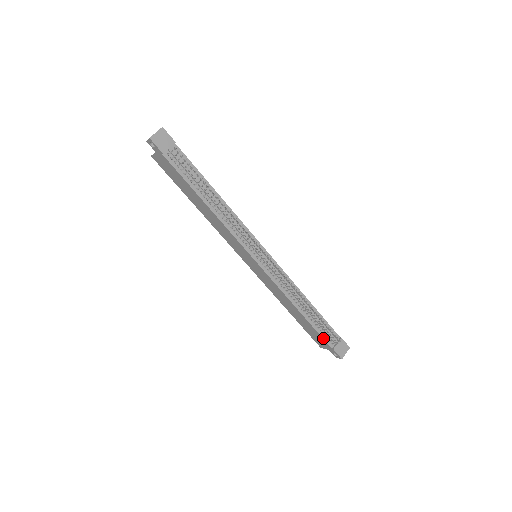
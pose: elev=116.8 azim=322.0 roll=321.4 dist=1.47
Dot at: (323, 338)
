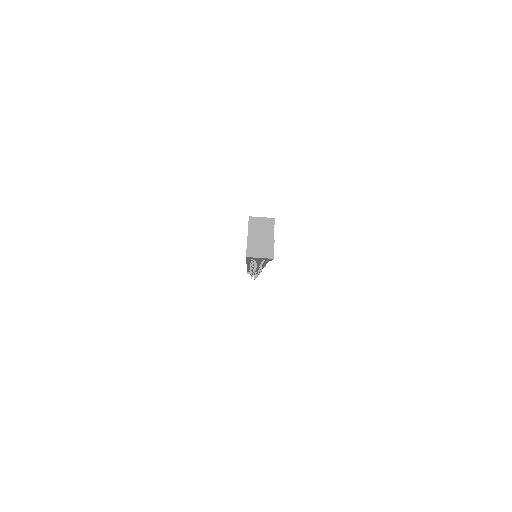
Dot at: (247, 271)
